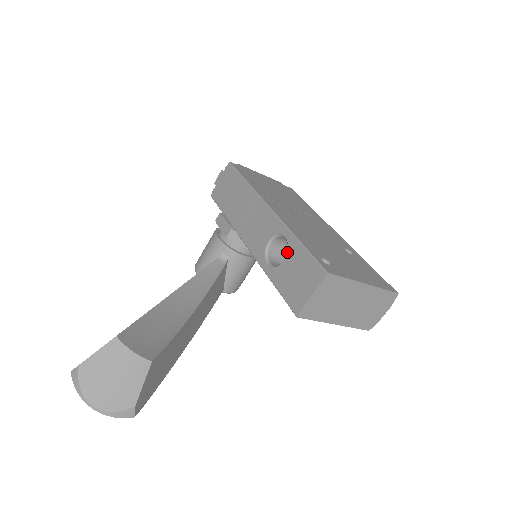
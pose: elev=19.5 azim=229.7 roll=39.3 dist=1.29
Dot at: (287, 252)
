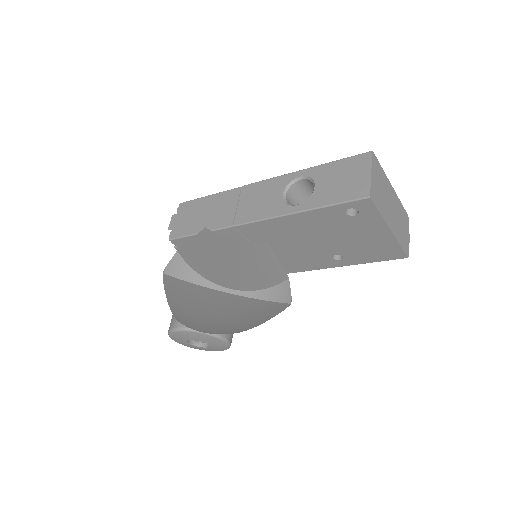
Dot at: (313, 180)
